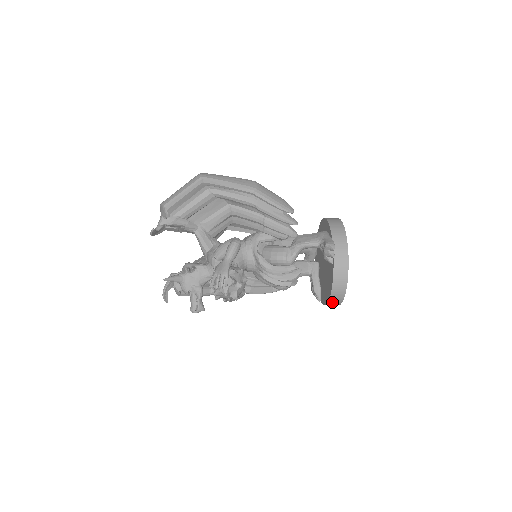
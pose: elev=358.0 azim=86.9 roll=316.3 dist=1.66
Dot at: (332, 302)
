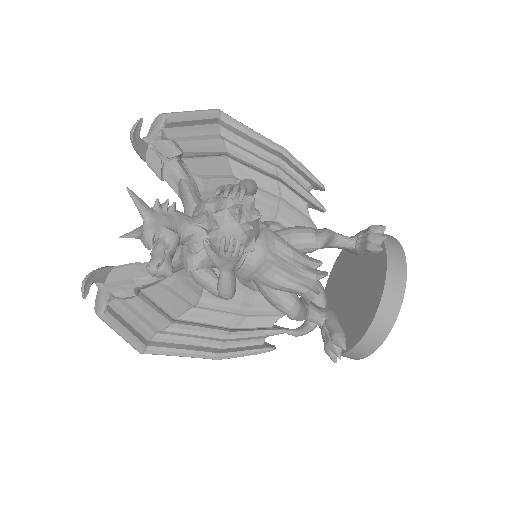
Dot at: (380, 319)
